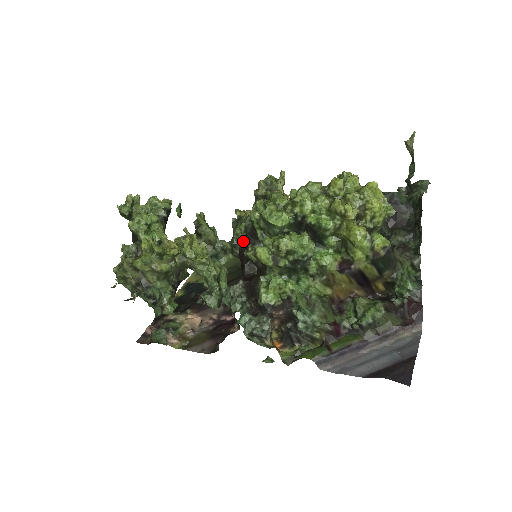
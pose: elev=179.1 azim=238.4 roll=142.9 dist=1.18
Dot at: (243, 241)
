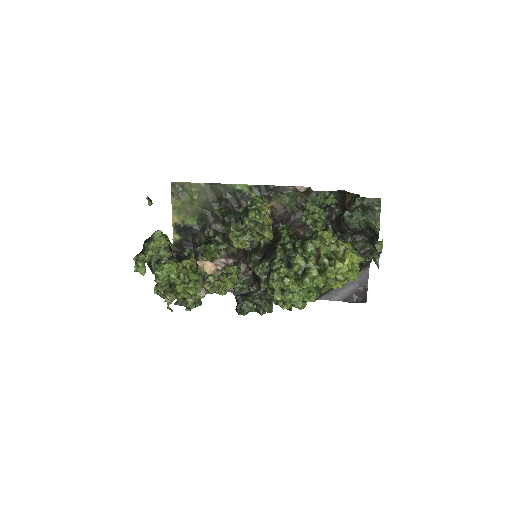
Dot at: occluded
